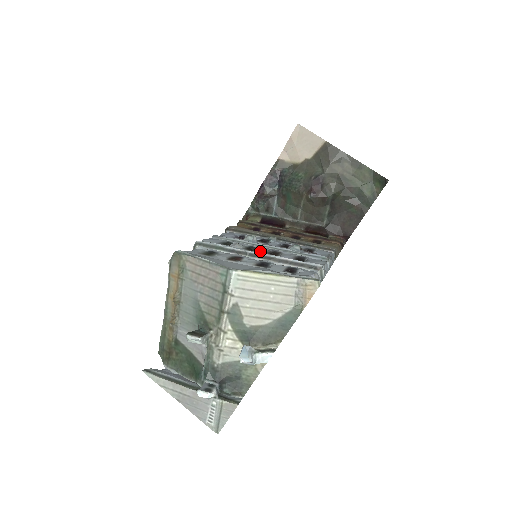
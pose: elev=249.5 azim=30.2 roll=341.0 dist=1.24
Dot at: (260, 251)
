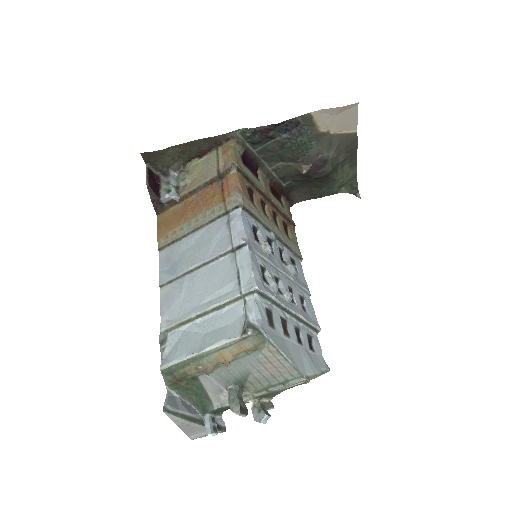
Dot at: (290, 301)
